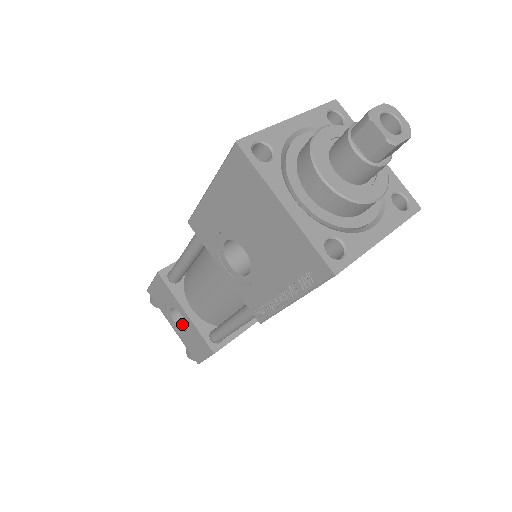
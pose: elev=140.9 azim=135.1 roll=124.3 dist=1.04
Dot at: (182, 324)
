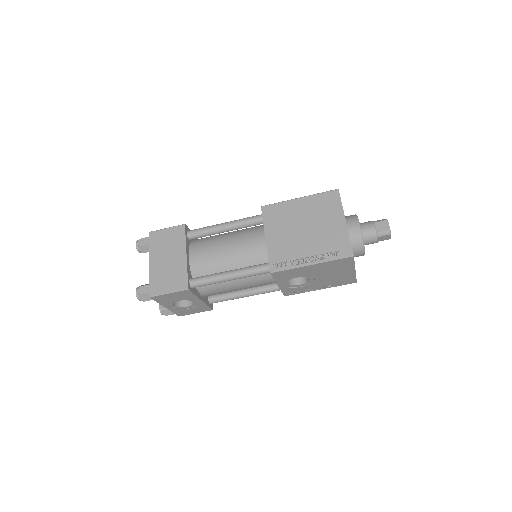
Dot at: (176, 303)
